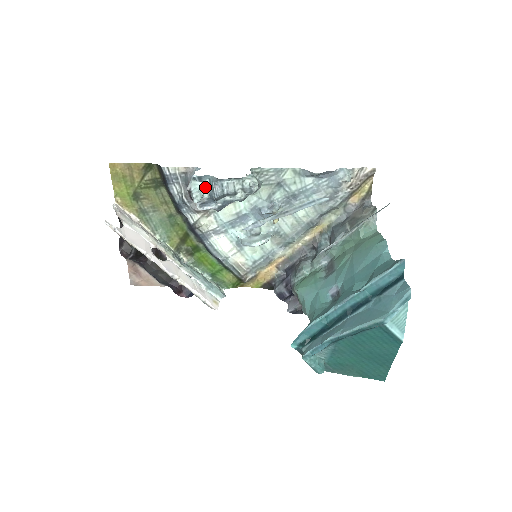
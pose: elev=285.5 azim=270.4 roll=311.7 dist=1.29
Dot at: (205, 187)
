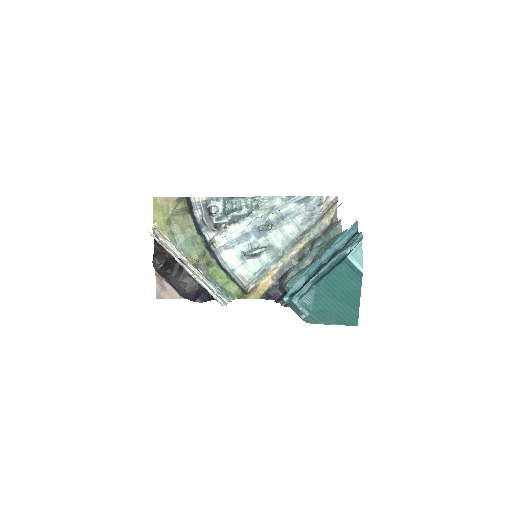
Dot at: (220, 205)
